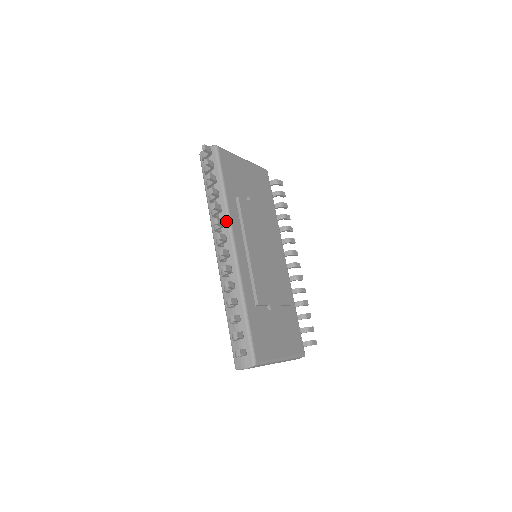
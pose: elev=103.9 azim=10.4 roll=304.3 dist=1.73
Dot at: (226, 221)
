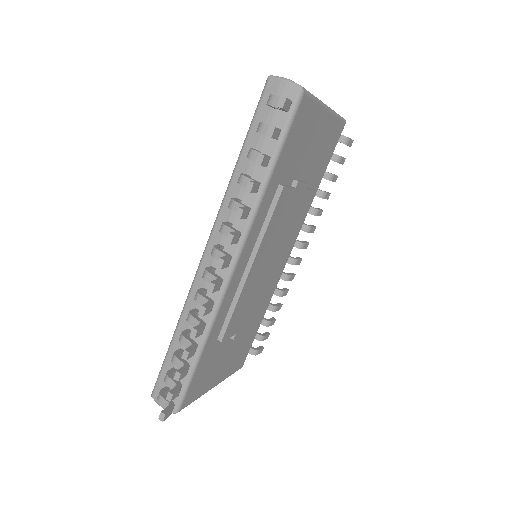
Dot at: (244, 223)
